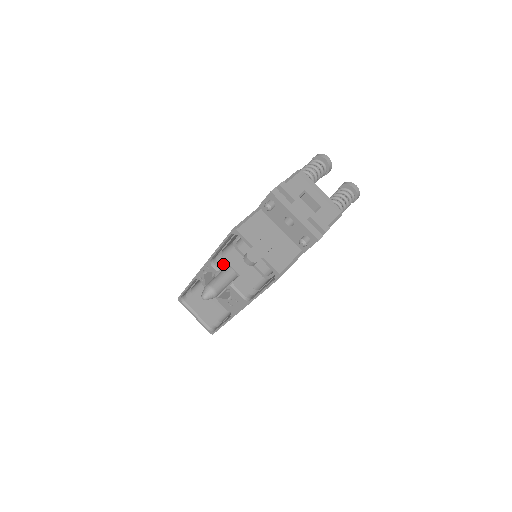
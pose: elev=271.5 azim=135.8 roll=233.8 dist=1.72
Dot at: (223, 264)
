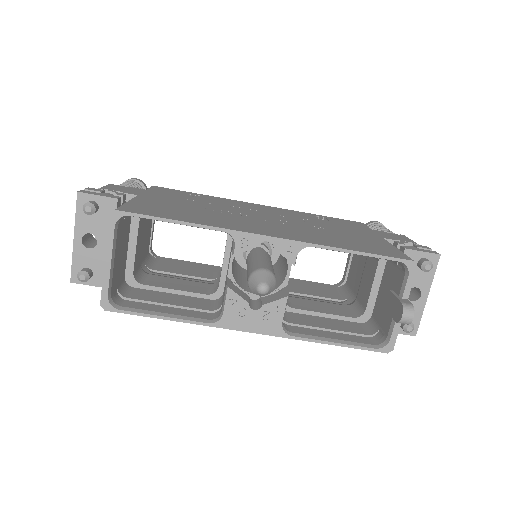
Dot at: occluded
